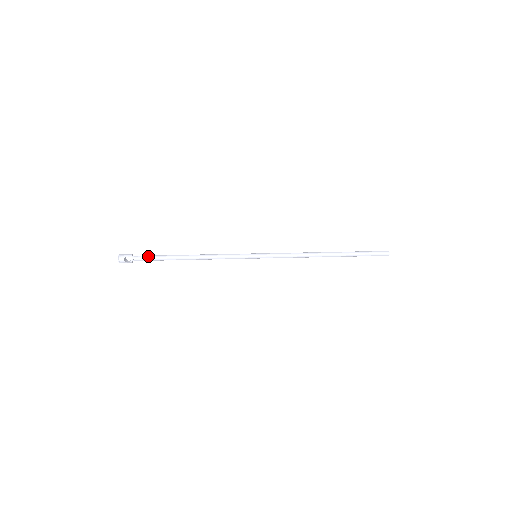
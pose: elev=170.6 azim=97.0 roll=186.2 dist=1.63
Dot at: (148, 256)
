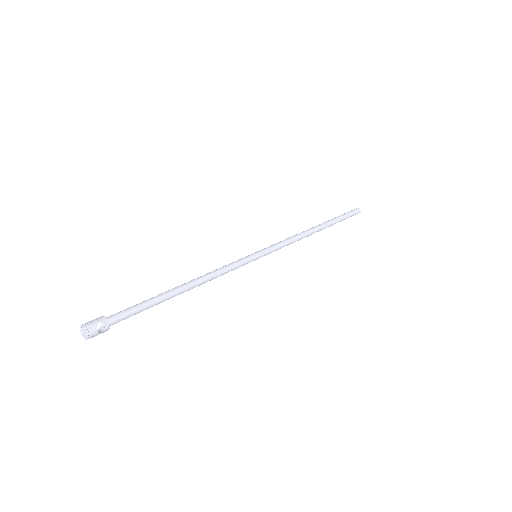
Dot at: (129, 309)
